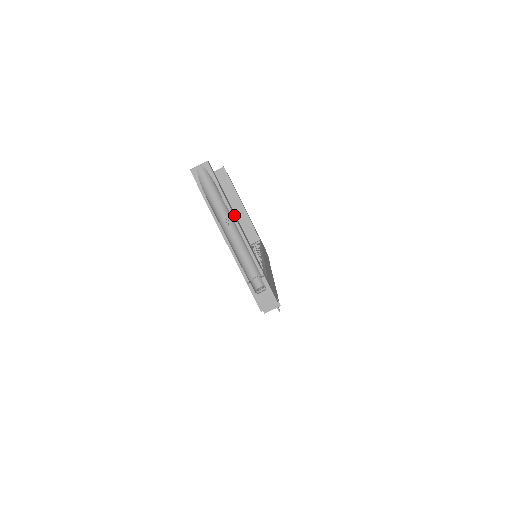
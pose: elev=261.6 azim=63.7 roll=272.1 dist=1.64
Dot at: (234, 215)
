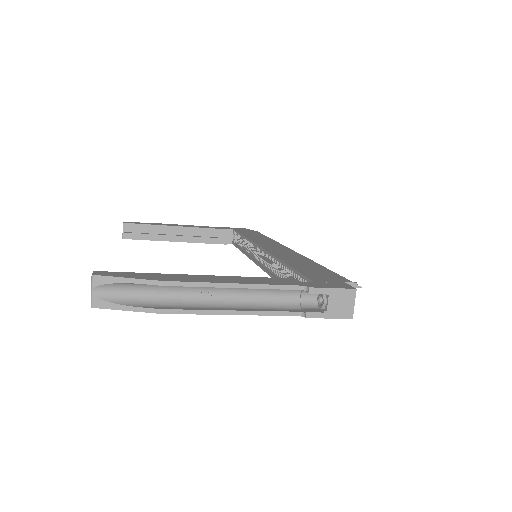
Dot at: (196, 282)
